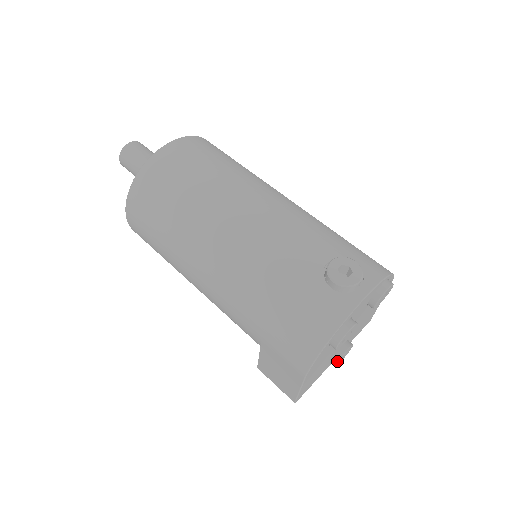
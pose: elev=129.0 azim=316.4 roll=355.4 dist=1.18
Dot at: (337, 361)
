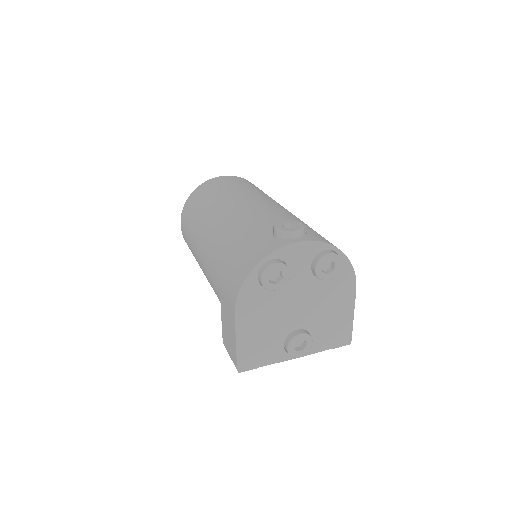
Dot at: (288, 342)
